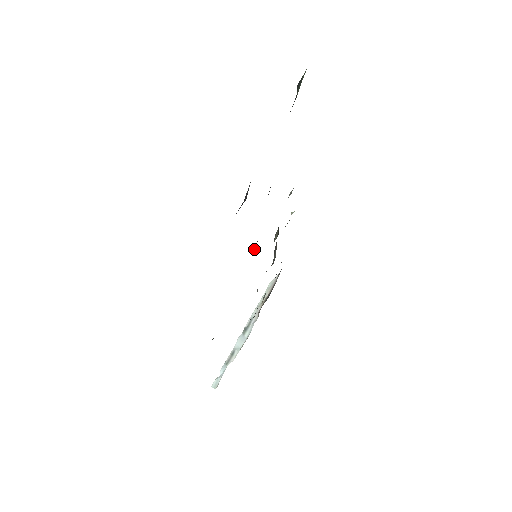
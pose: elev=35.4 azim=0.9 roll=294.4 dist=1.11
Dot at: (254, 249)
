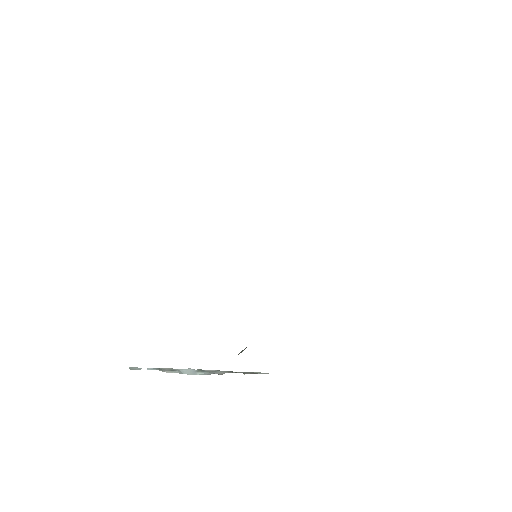
Dot at: occluded
